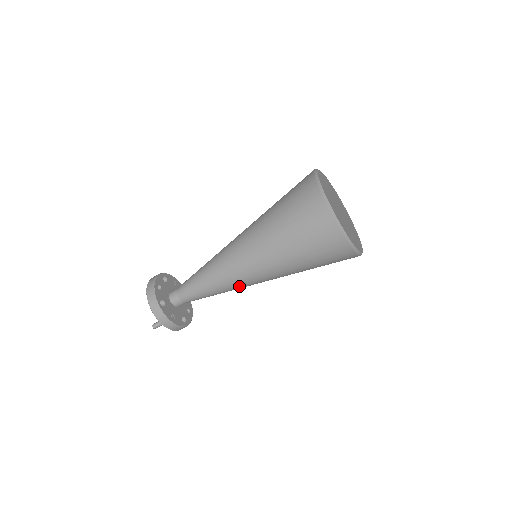
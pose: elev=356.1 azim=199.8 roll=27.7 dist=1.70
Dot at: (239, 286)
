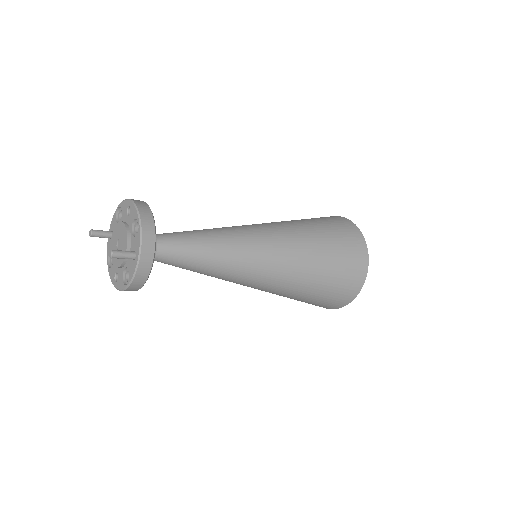
Dot at: (242, 270)
